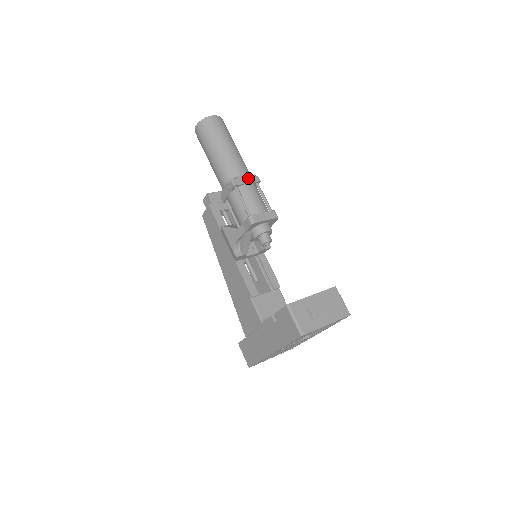
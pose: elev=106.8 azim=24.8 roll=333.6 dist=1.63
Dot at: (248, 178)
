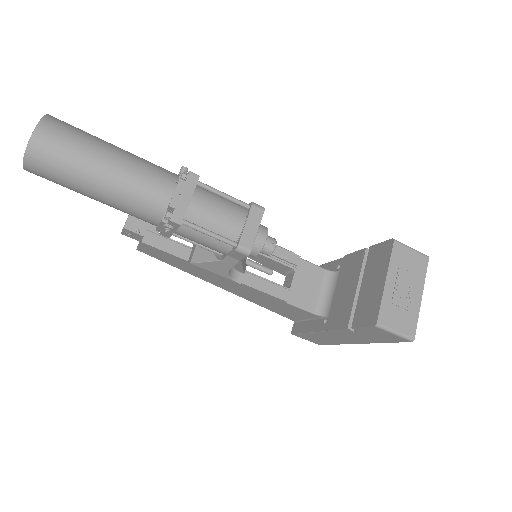
Dot at: (183, 190)
